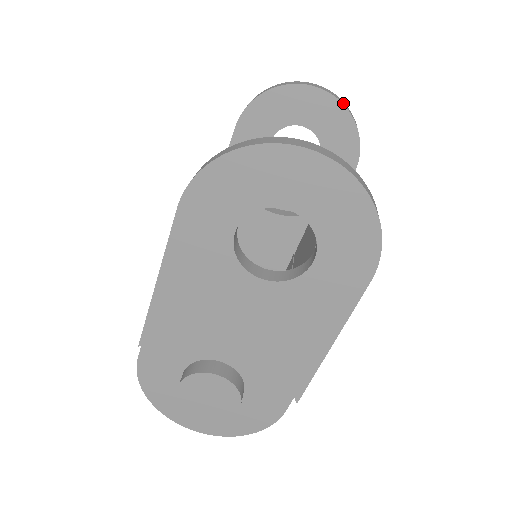
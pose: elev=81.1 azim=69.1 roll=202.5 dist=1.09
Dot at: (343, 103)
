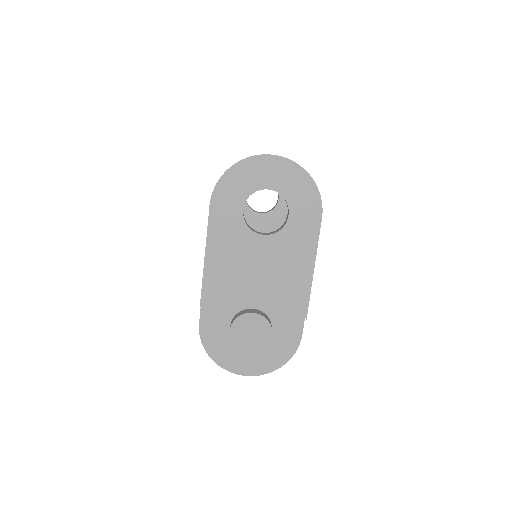
Dot at: occluded
